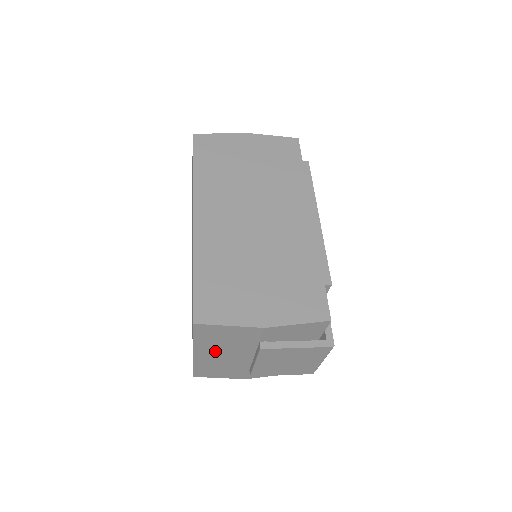
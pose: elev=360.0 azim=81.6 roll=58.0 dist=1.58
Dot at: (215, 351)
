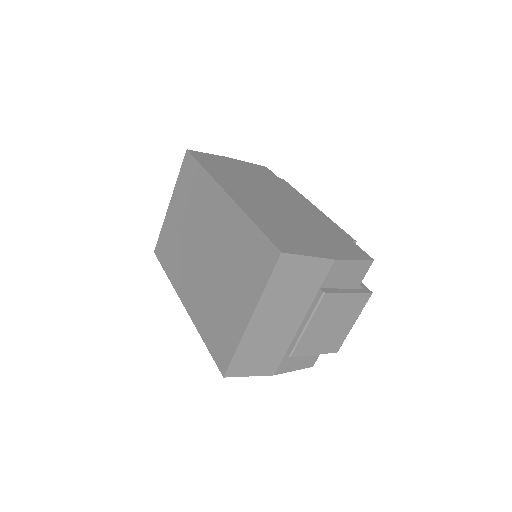
Dot at: (273, 311)
